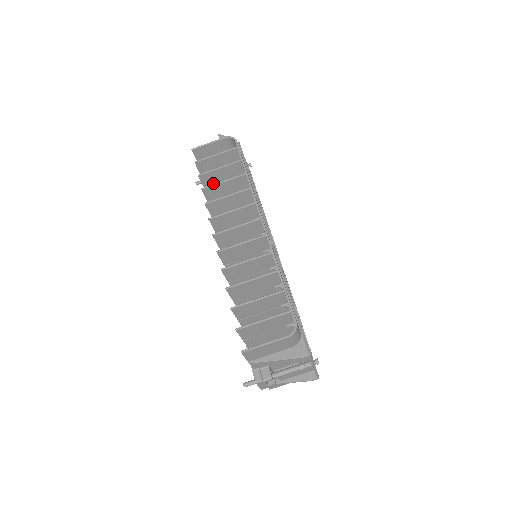
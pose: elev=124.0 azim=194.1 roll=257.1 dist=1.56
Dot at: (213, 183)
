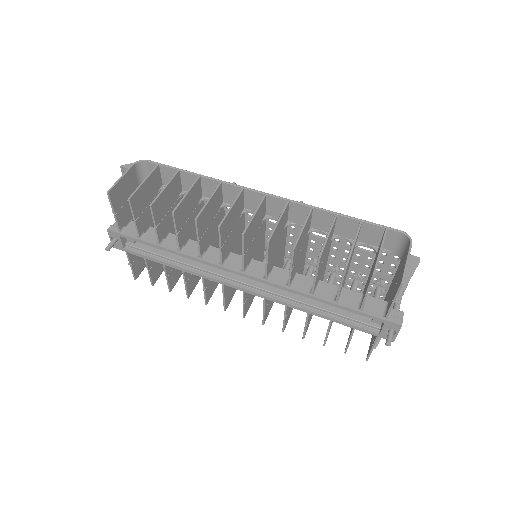
Dot at: (161, 213)
